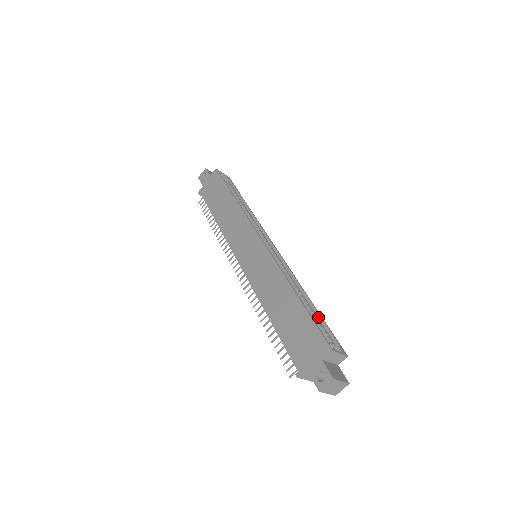
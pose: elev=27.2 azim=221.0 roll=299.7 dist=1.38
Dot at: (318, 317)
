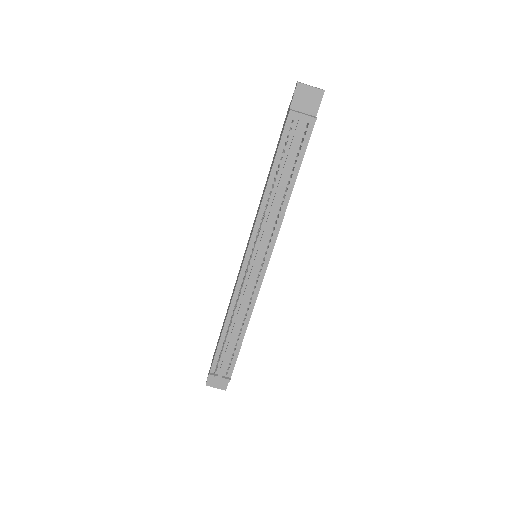
Dot at: occluded
